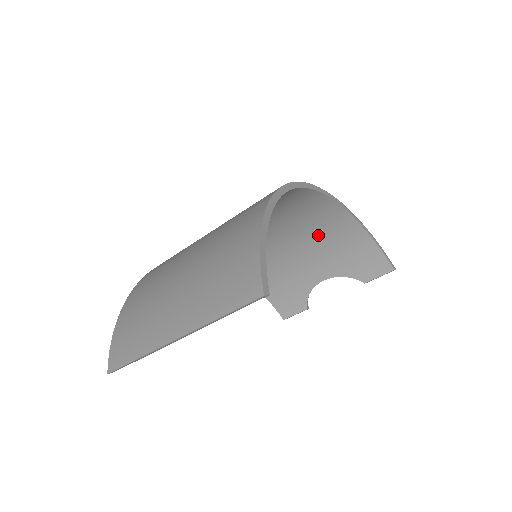
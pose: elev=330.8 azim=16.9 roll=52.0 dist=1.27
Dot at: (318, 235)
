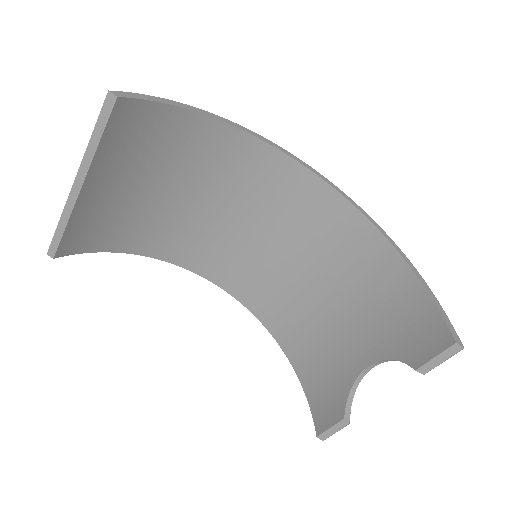
Dot at: (358, 281)
